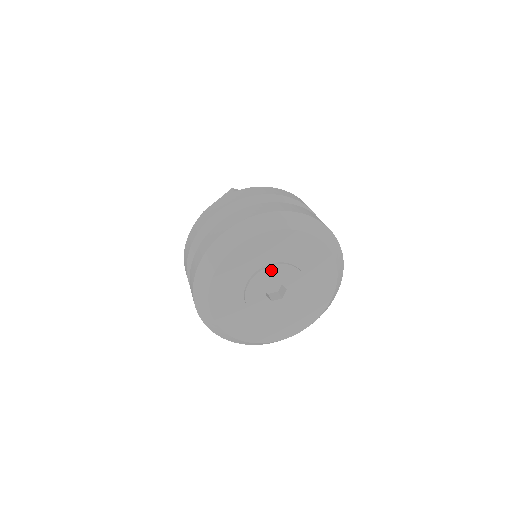
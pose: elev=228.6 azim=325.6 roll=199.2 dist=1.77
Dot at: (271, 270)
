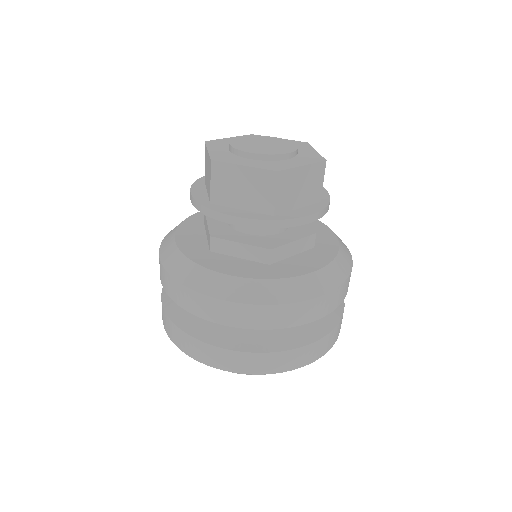
Dot at: occluded
